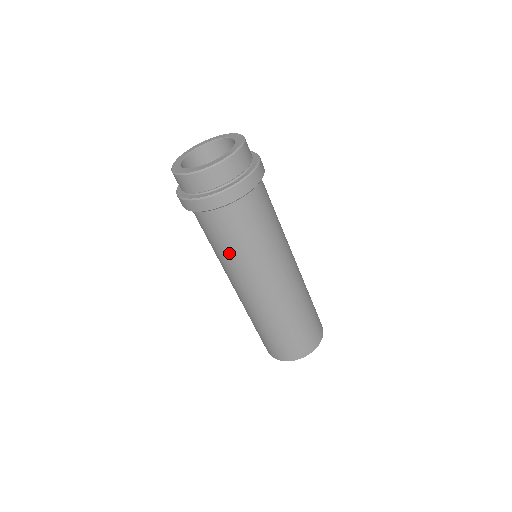
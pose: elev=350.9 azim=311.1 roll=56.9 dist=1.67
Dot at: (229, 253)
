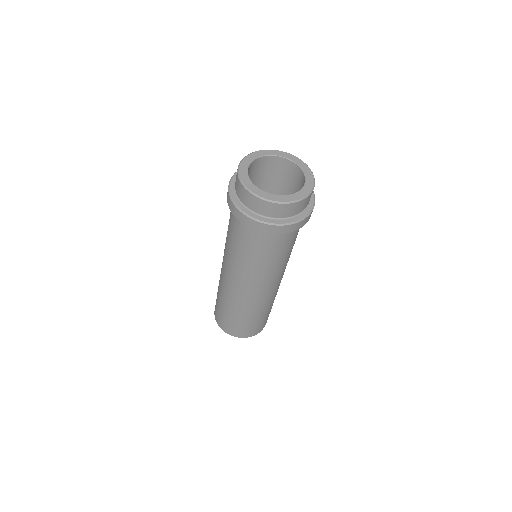
Dot at: (269, 263)
